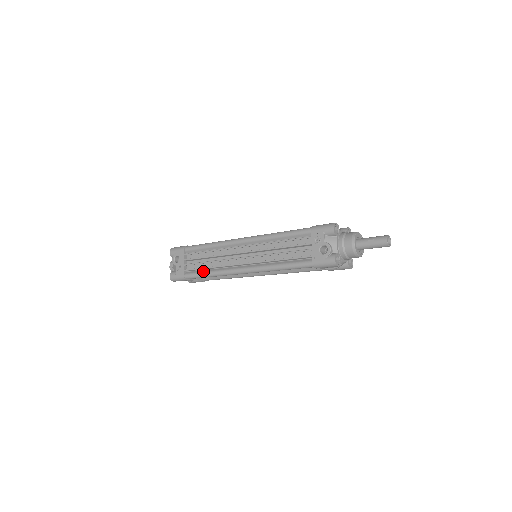
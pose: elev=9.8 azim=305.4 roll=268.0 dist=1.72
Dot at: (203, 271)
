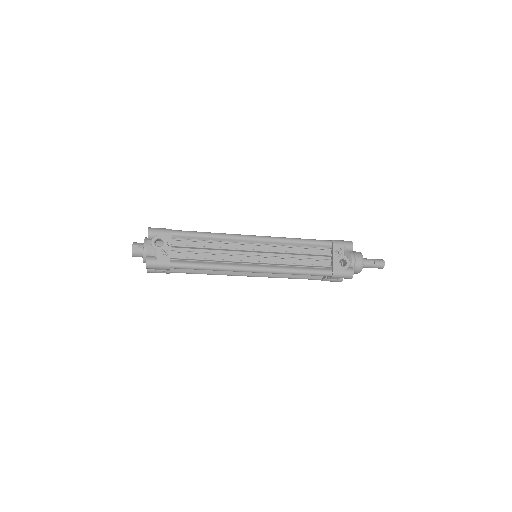
Dot at: (199, 262)
